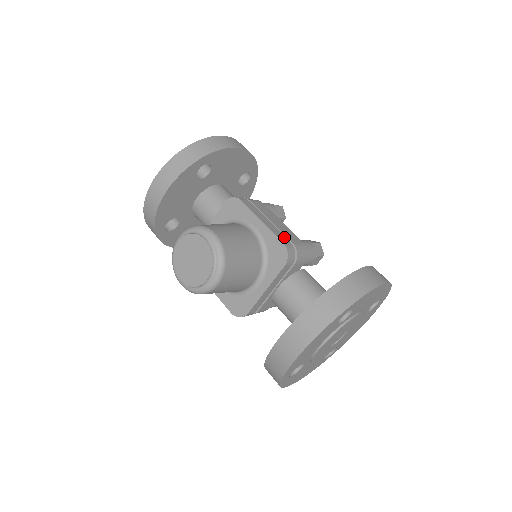
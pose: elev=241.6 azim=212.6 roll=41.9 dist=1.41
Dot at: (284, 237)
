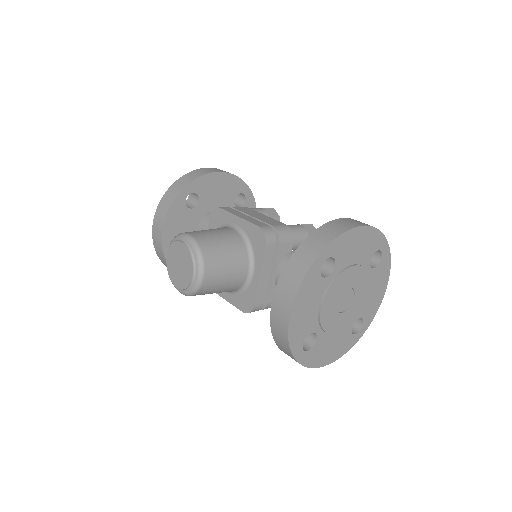
Dot at: (262, 223)
